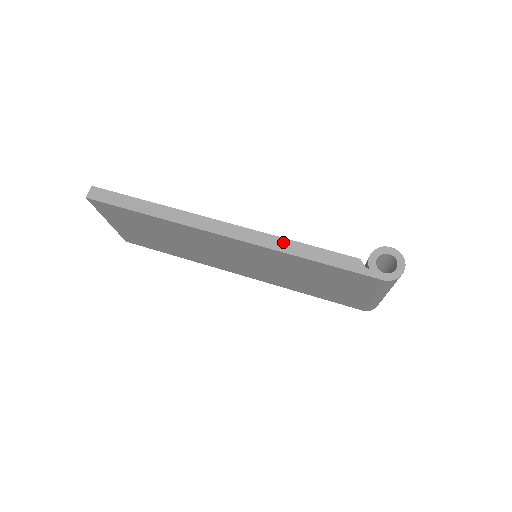
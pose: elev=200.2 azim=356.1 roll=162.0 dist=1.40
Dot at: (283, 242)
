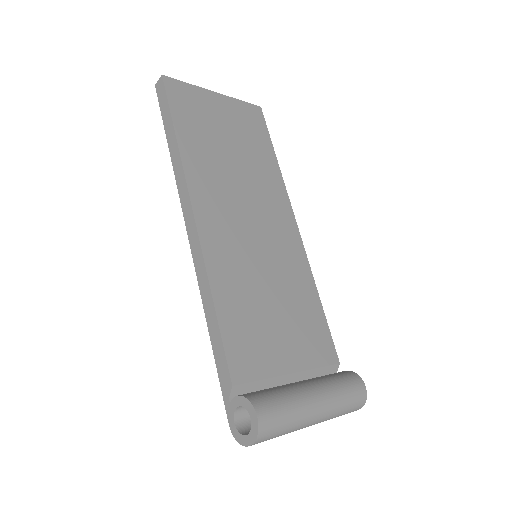
Dot at: (207, 291)
